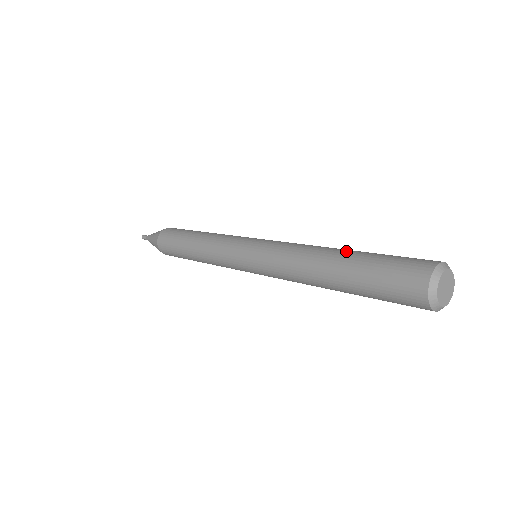
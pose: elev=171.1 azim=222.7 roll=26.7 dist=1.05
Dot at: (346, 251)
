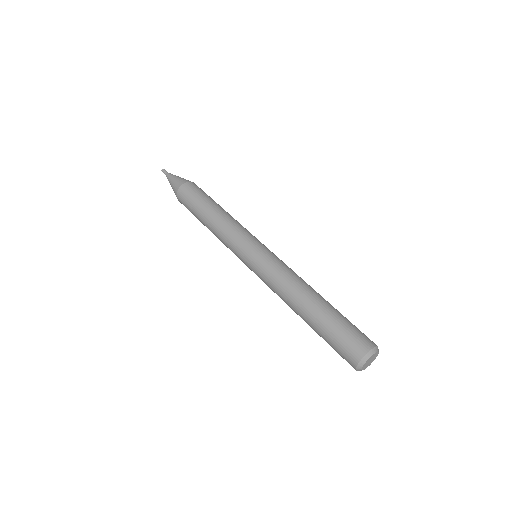
Dot at: (308, 315)
